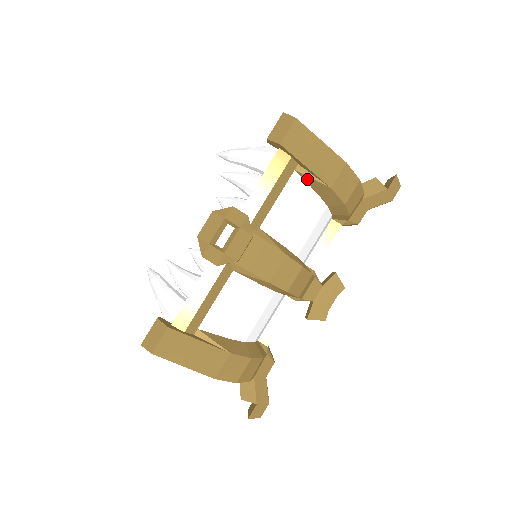
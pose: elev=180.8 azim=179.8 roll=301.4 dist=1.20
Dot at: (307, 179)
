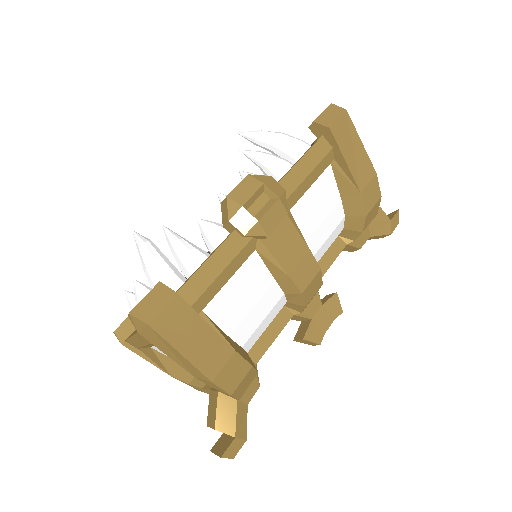
Dot at: (339, 177)
